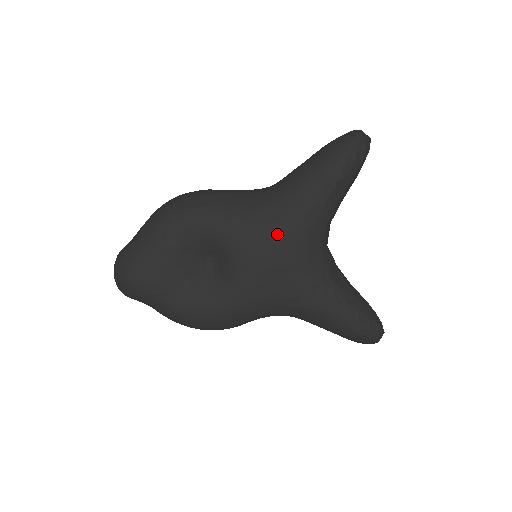
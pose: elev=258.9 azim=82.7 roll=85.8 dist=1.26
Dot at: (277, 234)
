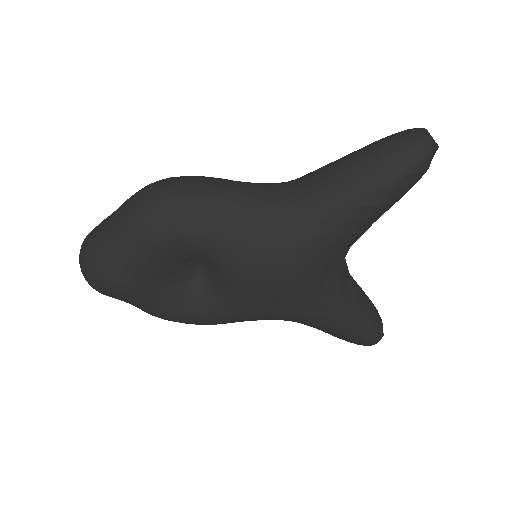
Dot at: (287, 264)
